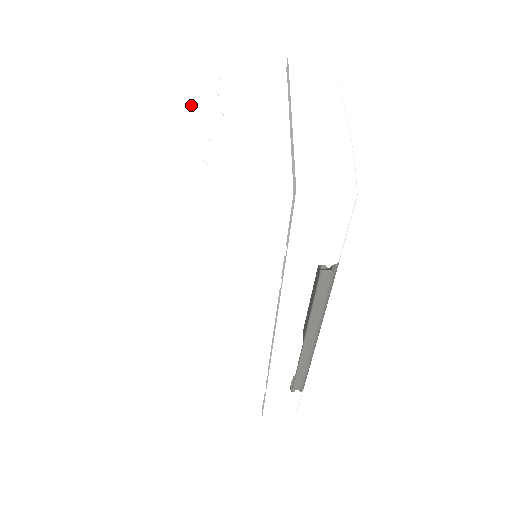
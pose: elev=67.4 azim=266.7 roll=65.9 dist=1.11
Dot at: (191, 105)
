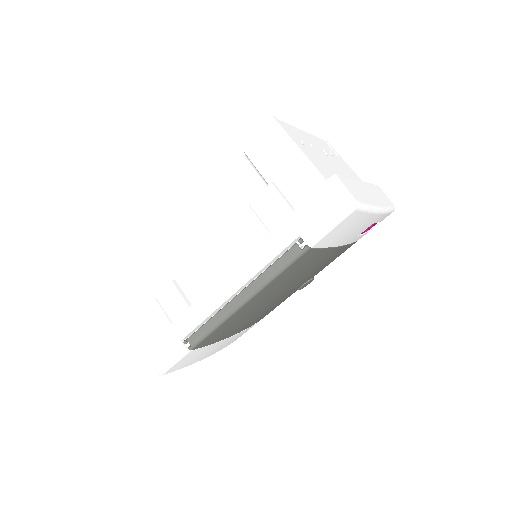
Dot at: (317, 143)
